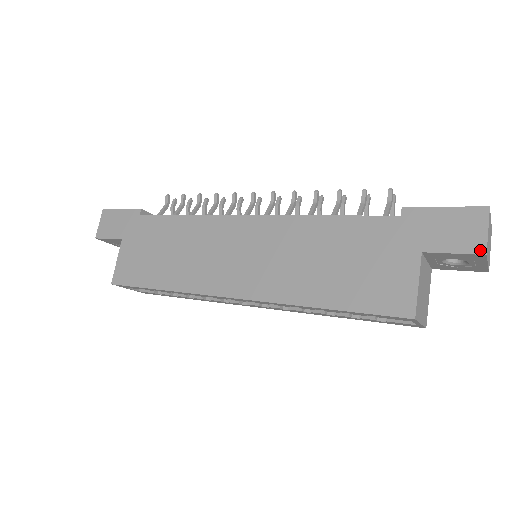
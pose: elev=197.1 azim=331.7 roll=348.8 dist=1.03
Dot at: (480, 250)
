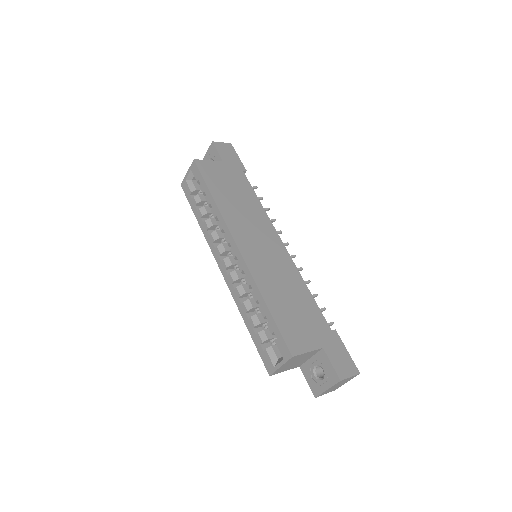
Dot at: (341, 377)
